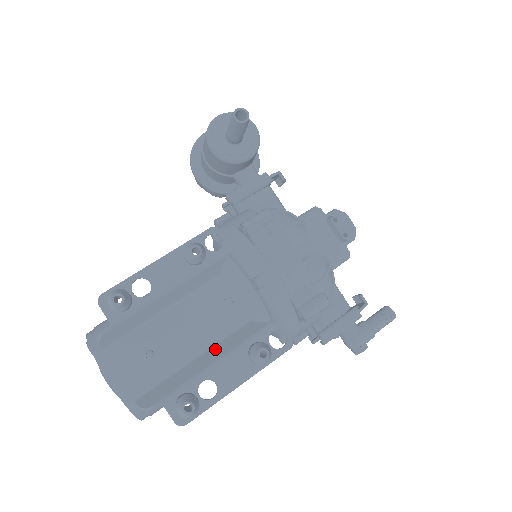
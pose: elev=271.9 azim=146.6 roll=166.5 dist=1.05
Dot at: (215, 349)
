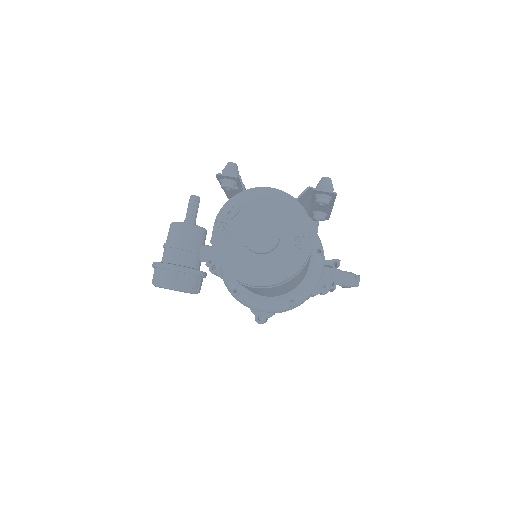
Dot at: occluded
